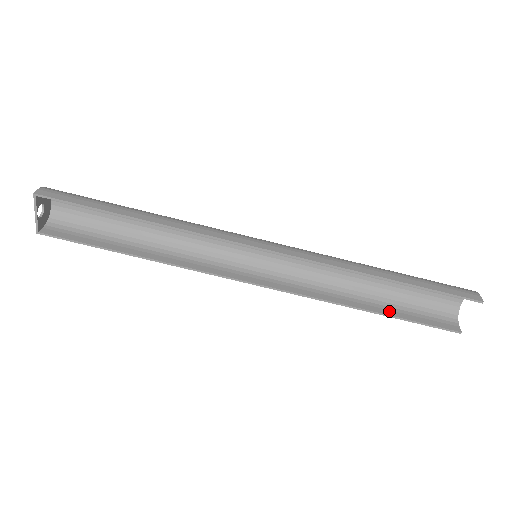
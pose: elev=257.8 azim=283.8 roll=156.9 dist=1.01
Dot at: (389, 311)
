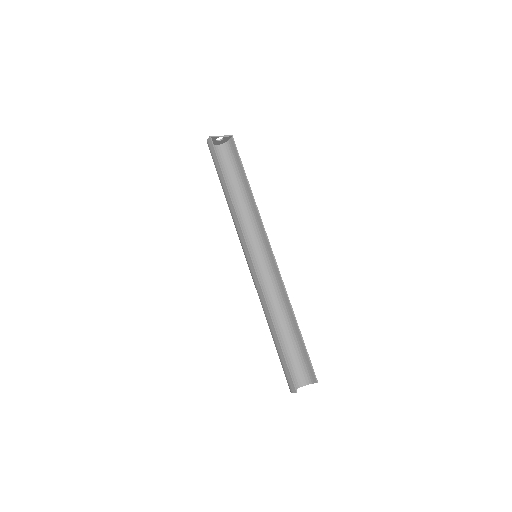
Dot at: (279, 344)
